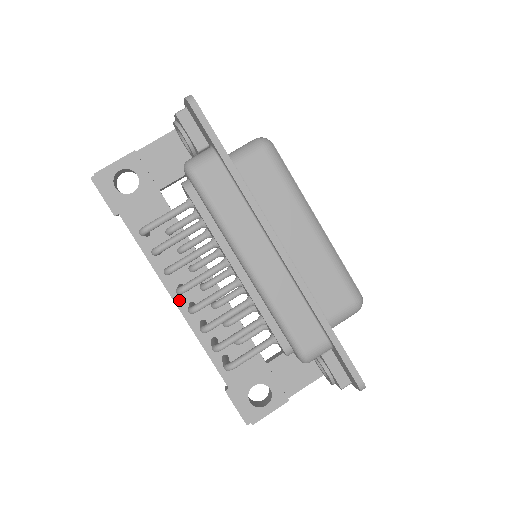
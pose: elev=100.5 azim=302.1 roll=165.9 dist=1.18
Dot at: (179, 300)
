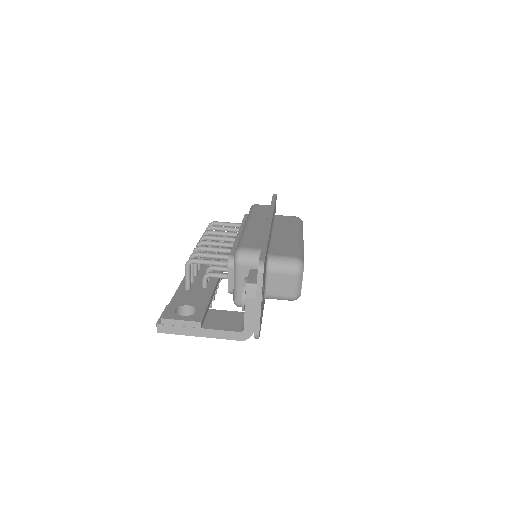
Dot at: occluded
